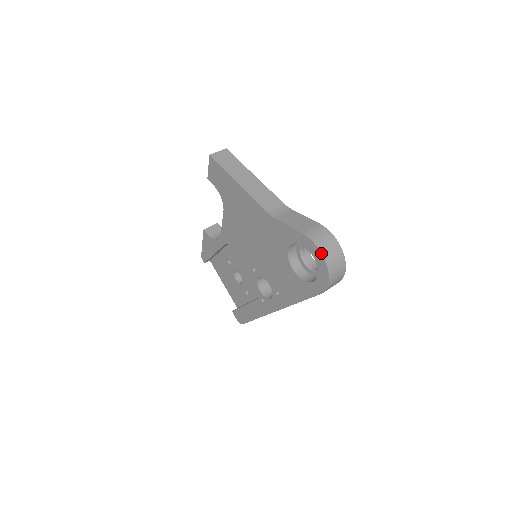
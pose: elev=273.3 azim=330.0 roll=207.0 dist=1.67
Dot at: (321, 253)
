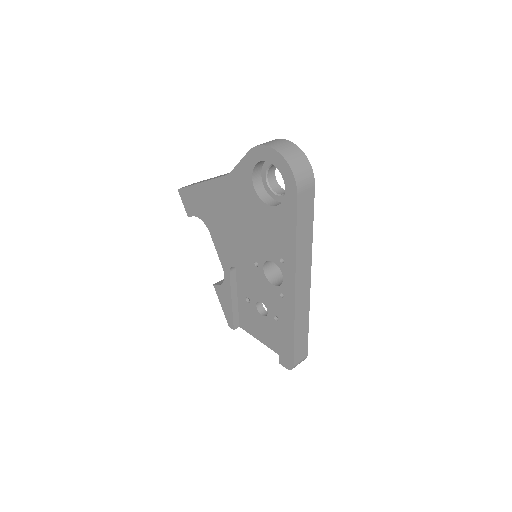
Dot at: (267, 146)
